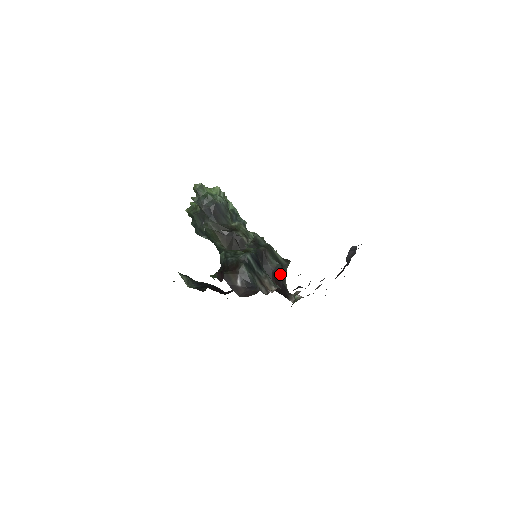
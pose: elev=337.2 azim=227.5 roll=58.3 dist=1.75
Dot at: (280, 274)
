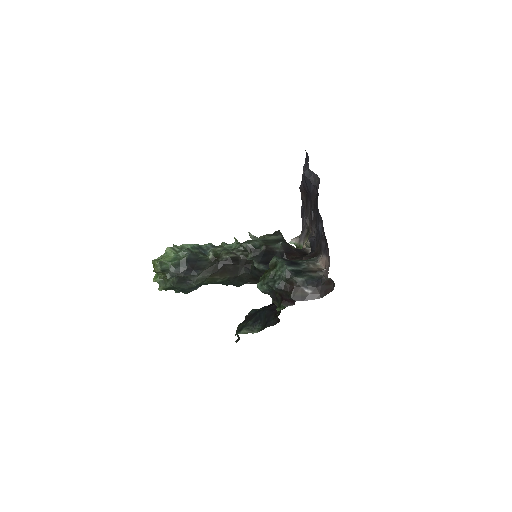
Dot at: (288, 247)
